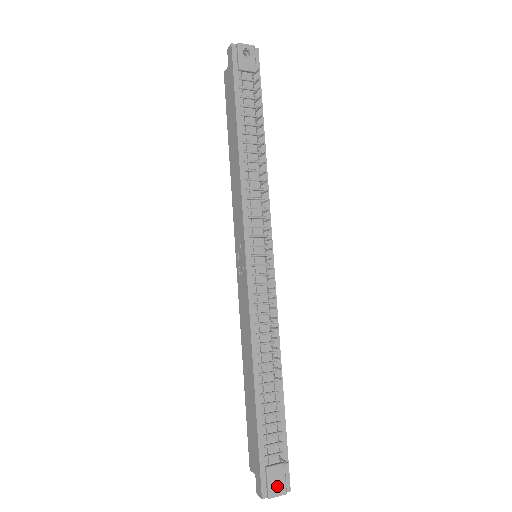
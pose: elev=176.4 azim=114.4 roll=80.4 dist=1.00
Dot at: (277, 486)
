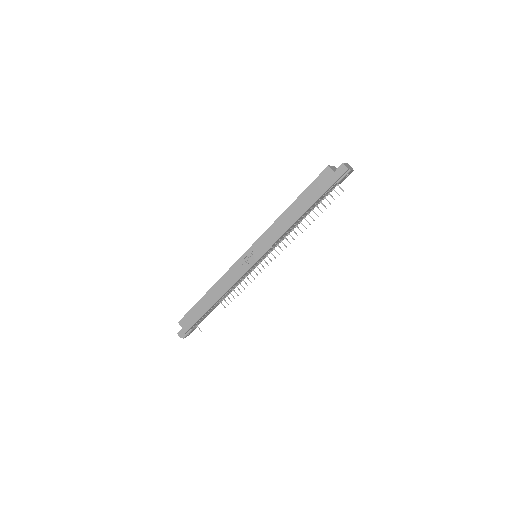
Dot at: occluded
